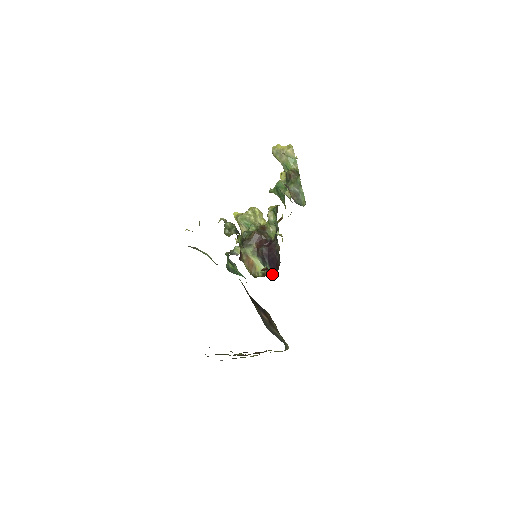
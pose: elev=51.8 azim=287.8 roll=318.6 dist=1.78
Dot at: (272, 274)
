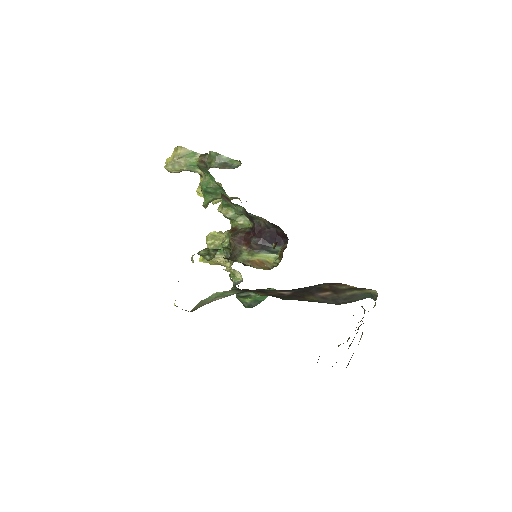
Dot at: (286, 247)
